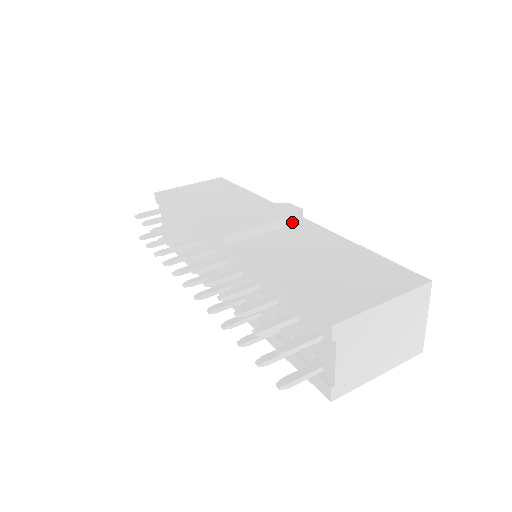
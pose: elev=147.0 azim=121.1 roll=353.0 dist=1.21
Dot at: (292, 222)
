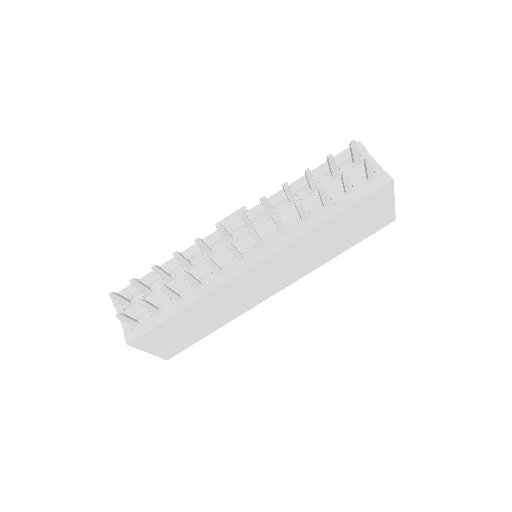
Dot at: occluded
